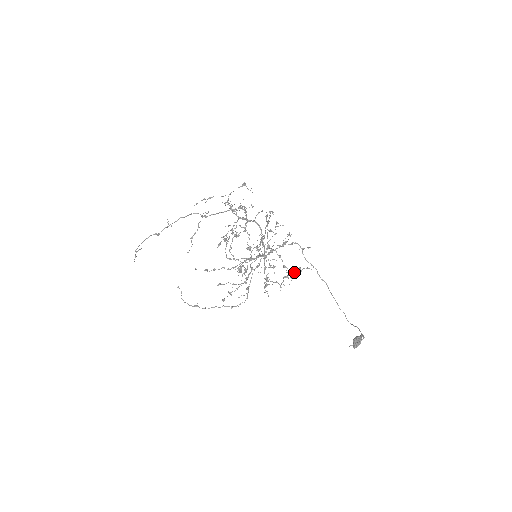
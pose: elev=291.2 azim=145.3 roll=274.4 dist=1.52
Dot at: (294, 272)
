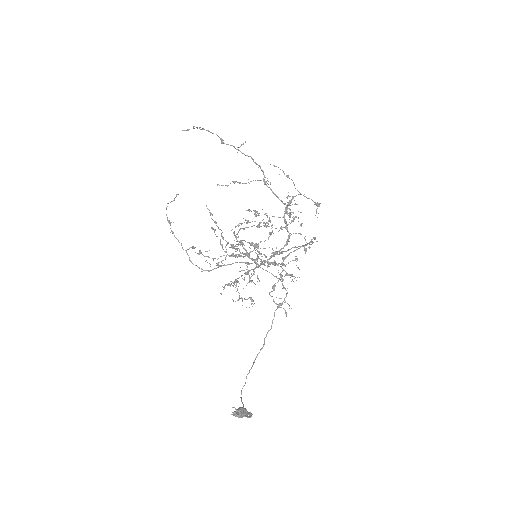
Dot at: occluded
